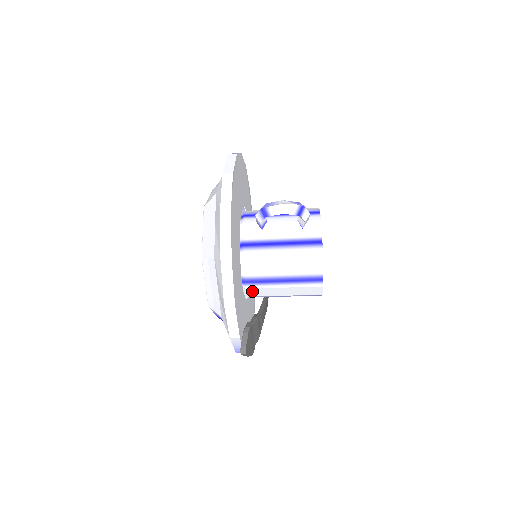
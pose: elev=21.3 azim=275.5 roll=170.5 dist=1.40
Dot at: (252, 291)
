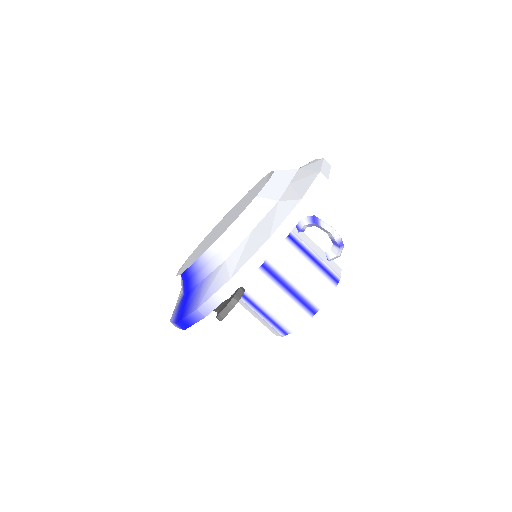
Dot at: occluded
